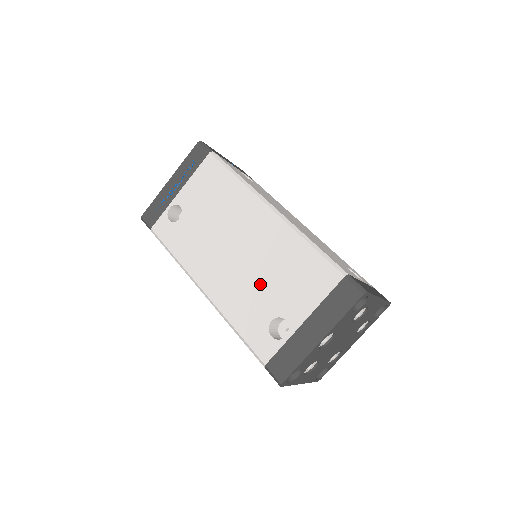
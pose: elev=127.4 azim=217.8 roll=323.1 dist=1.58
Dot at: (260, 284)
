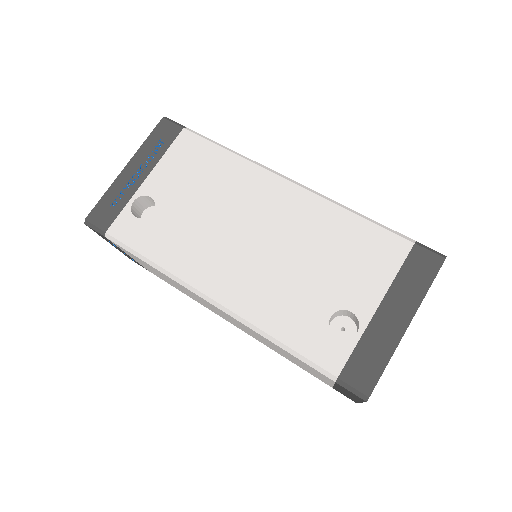
Dot at: (301, 274)
